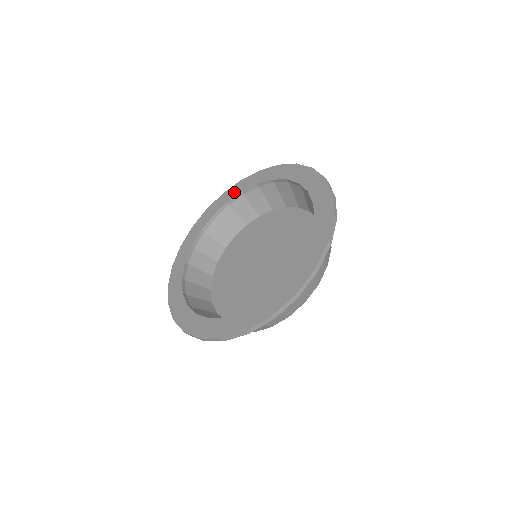
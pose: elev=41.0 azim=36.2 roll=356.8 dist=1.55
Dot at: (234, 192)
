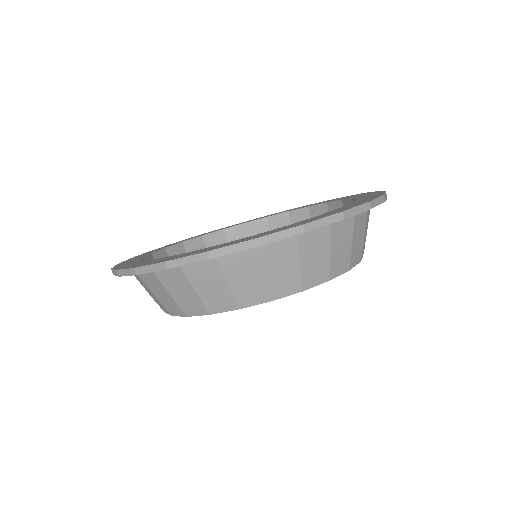
Dot at: (259, 218)
